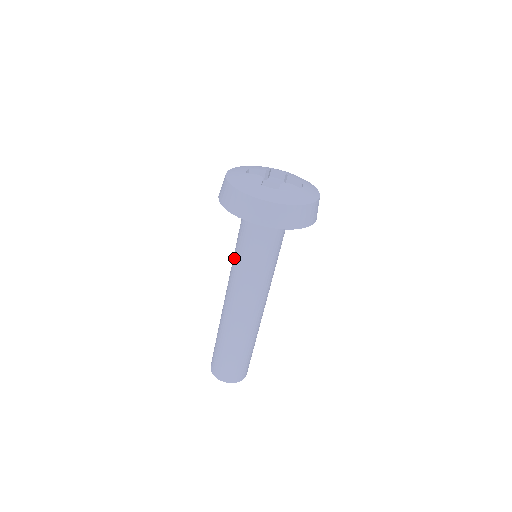
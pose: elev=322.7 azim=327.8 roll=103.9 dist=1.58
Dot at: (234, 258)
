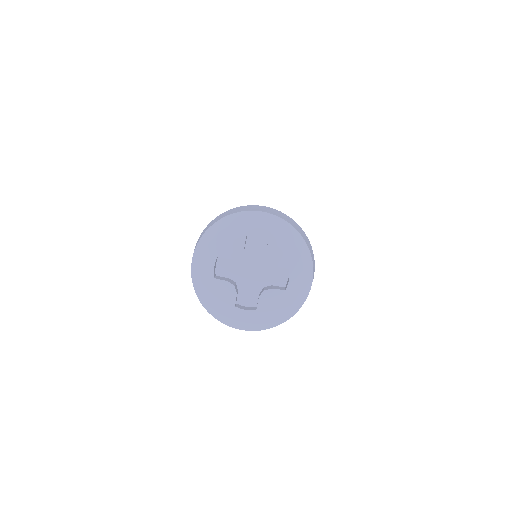
Dot at: occluded
